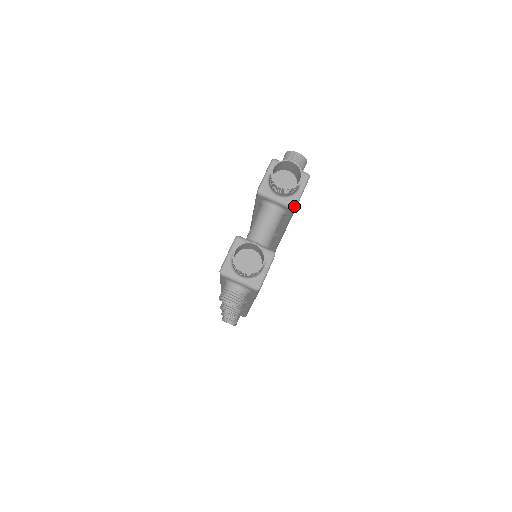
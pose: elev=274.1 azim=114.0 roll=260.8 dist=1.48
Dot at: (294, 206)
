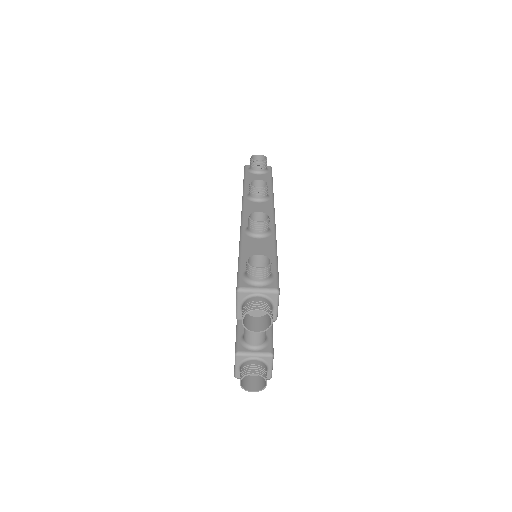
Dot at: occluded
